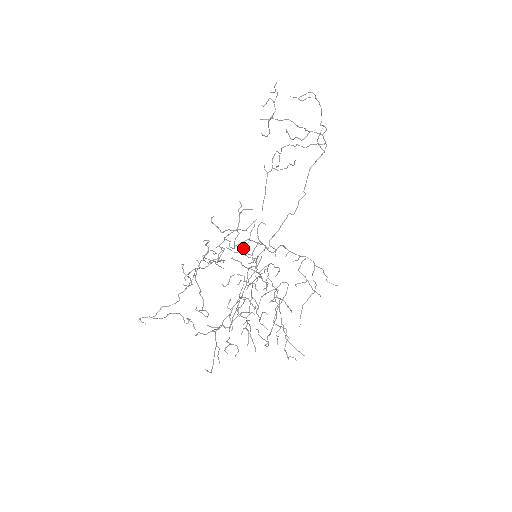
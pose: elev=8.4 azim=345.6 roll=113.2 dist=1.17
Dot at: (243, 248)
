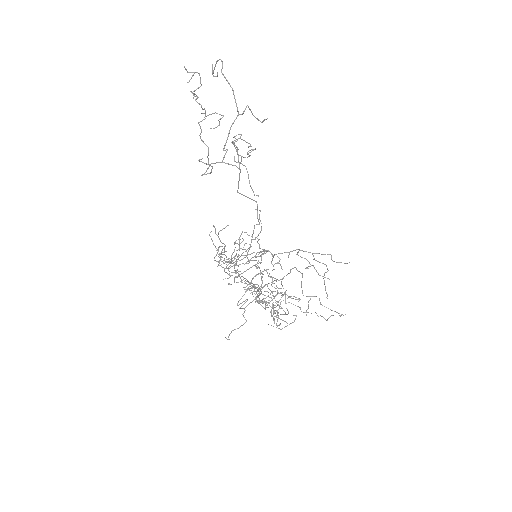
Dot at: (258, 234)
